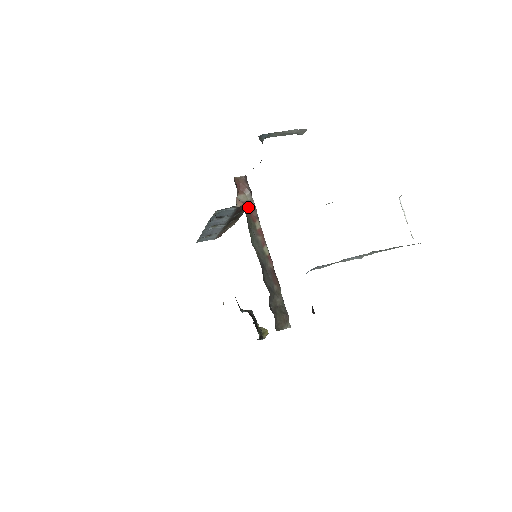
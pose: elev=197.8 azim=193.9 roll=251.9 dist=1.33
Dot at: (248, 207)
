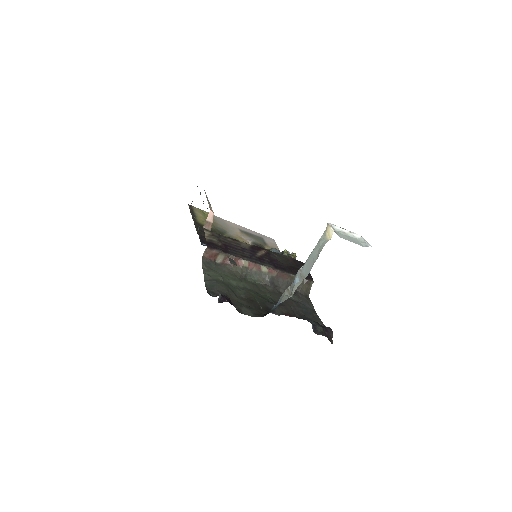
Dot at: (229, 262)
